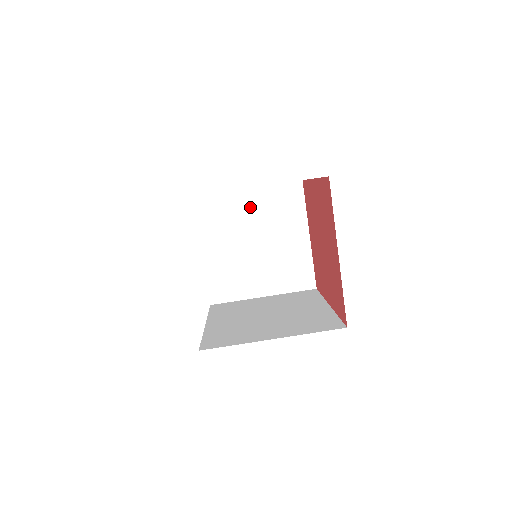
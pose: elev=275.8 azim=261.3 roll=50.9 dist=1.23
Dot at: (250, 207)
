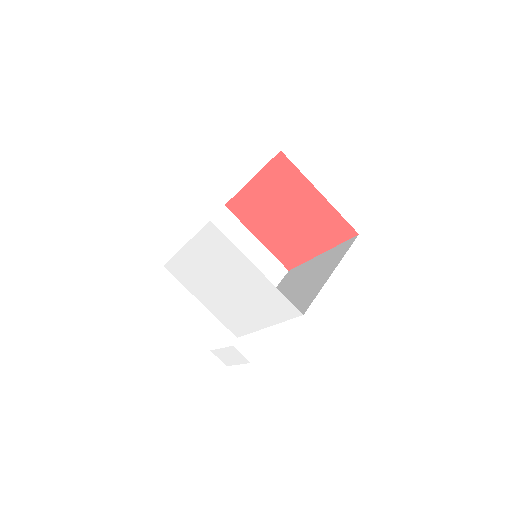
Dot at: occluded
